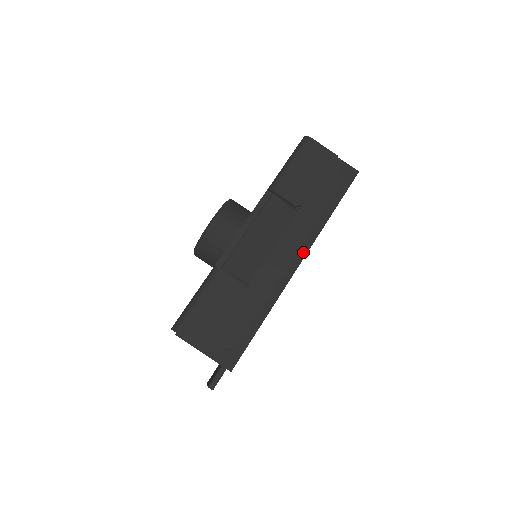
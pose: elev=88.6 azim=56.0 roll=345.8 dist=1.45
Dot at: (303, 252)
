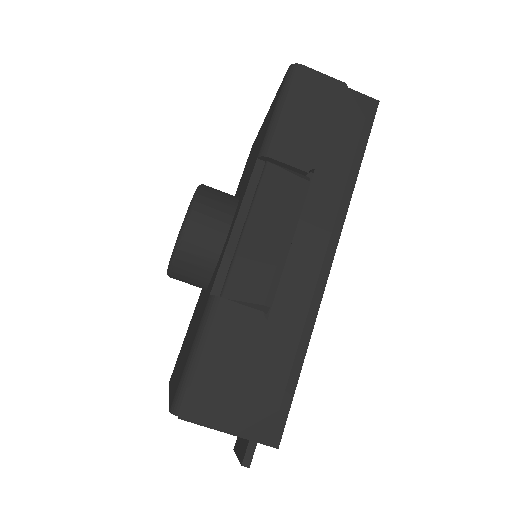
Dot at: (334, 238)
